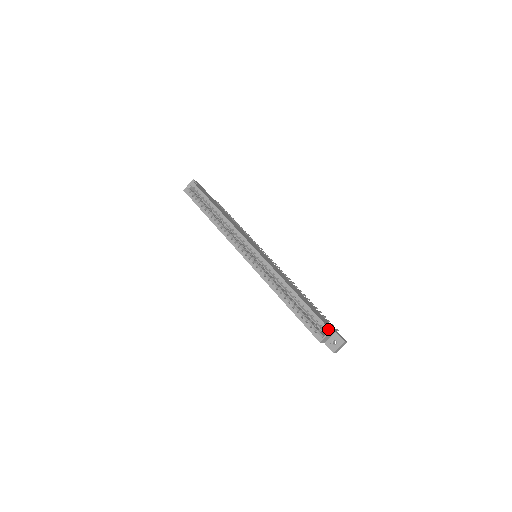
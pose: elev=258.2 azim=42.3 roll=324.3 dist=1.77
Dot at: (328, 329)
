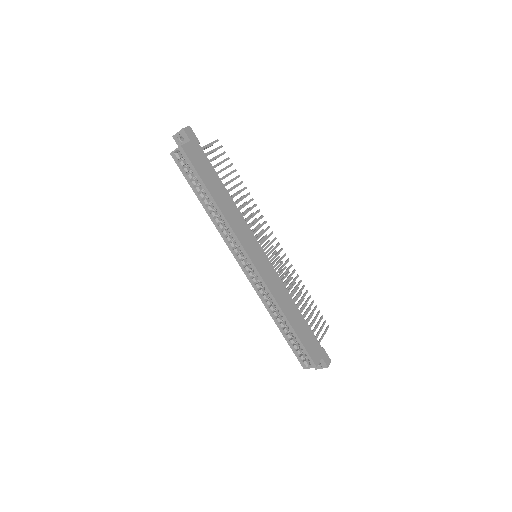
Dot at: (314, 365)
